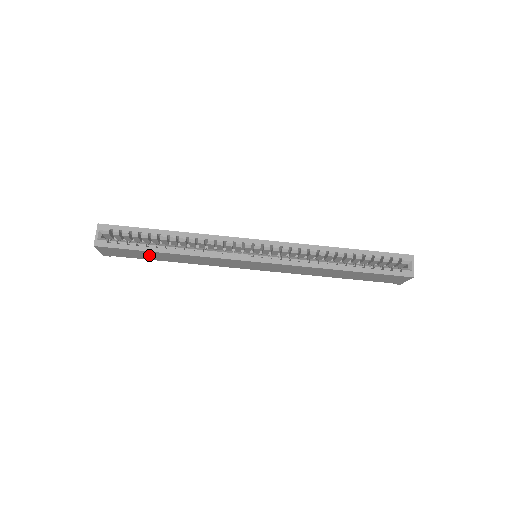
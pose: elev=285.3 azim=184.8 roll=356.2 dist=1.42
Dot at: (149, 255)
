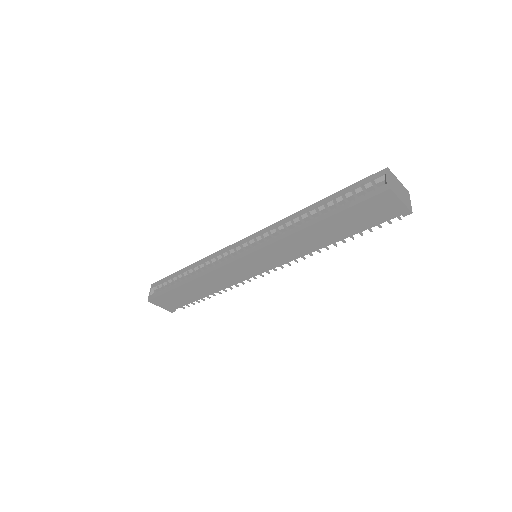
Dot at: (185, 294)
